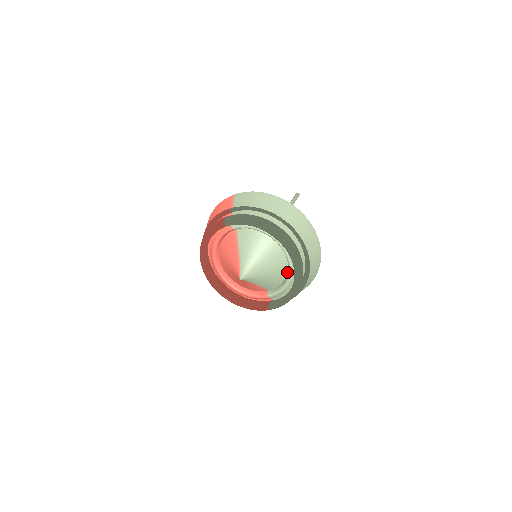
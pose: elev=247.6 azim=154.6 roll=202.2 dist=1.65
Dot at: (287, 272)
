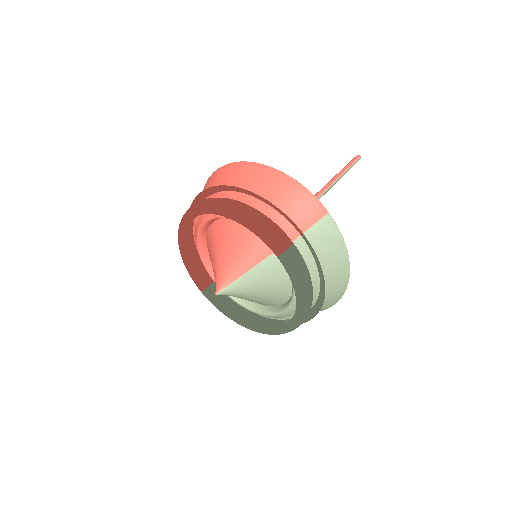
Dot at: (257, 303)
